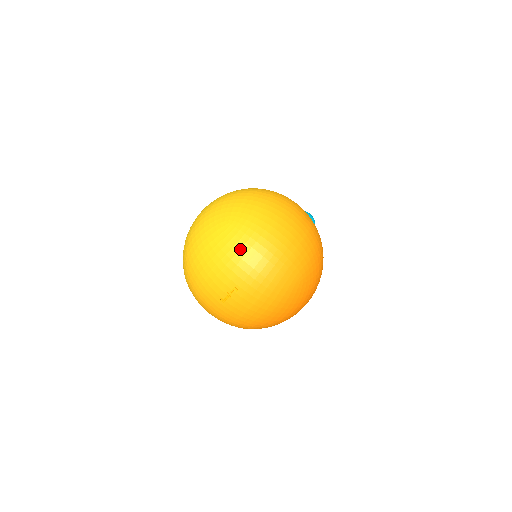
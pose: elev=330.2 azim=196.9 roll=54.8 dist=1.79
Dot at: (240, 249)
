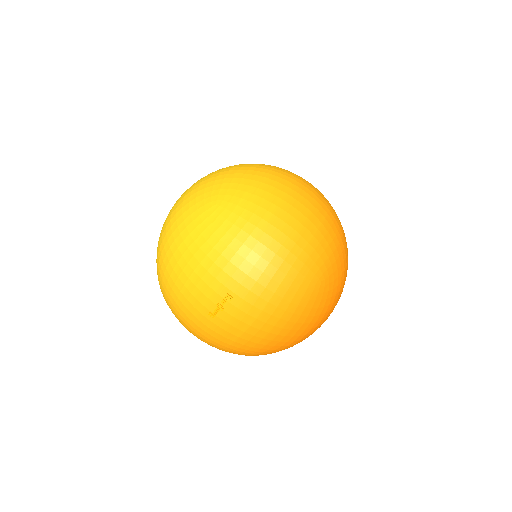
Dot at: (233, 238)
